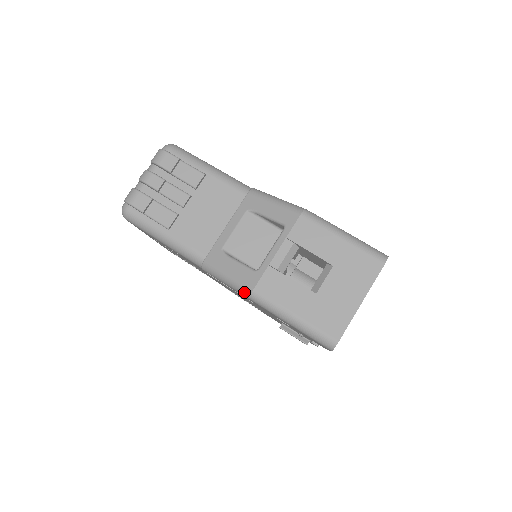
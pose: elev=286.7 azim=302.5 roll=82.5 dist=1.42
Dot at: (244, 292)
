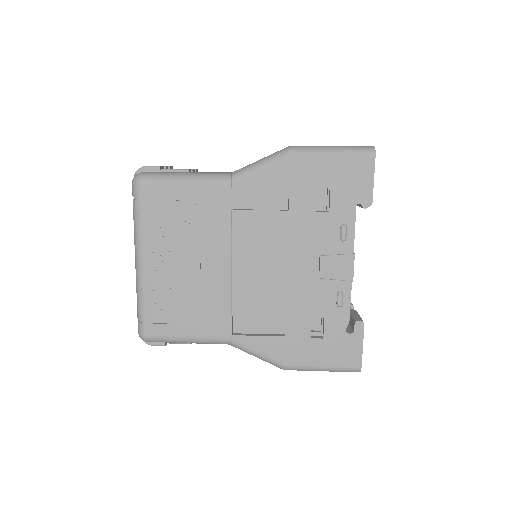
Dot at: (283, 152)
